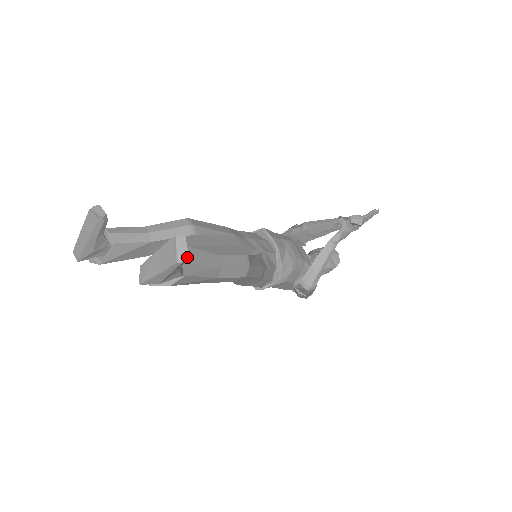
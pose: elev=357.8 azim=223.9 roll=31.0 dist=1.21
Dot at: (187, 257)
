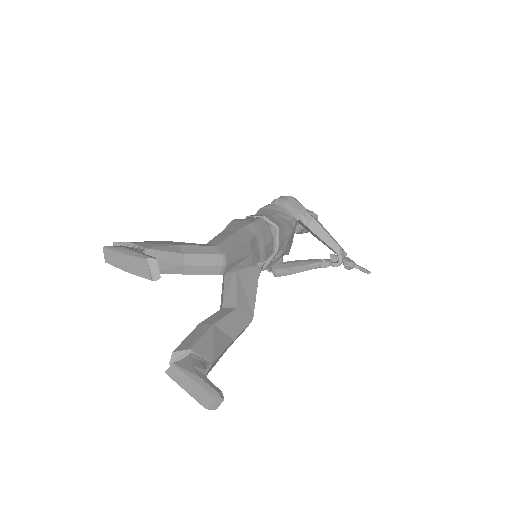
Dot at: occluded
